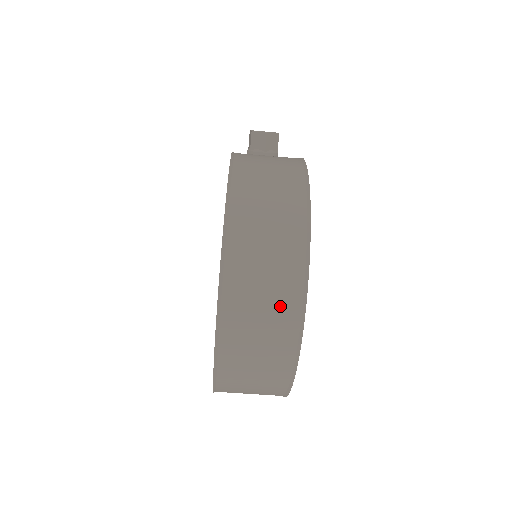
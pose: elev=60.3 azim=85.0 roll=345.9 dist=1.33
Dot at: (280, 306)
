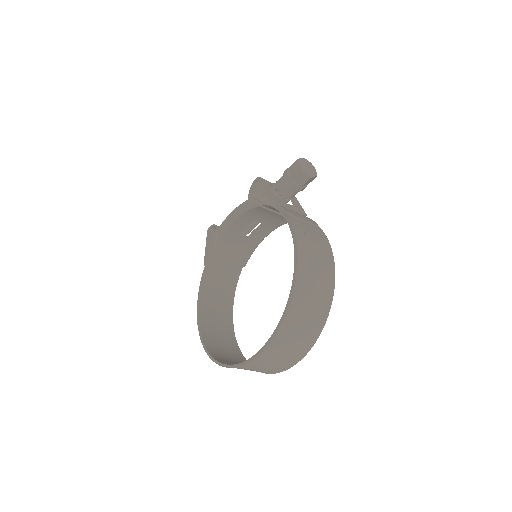
Dot at: (284, 362)
